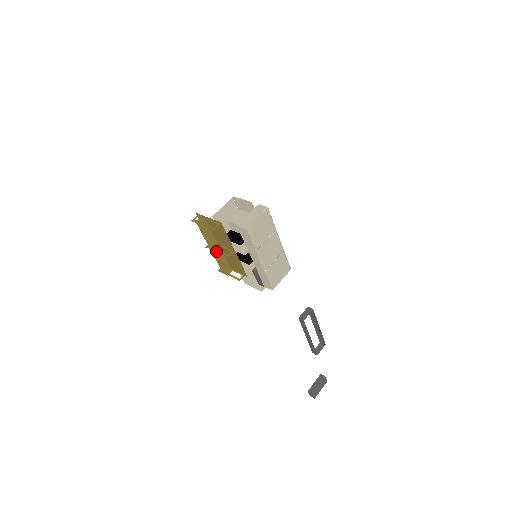
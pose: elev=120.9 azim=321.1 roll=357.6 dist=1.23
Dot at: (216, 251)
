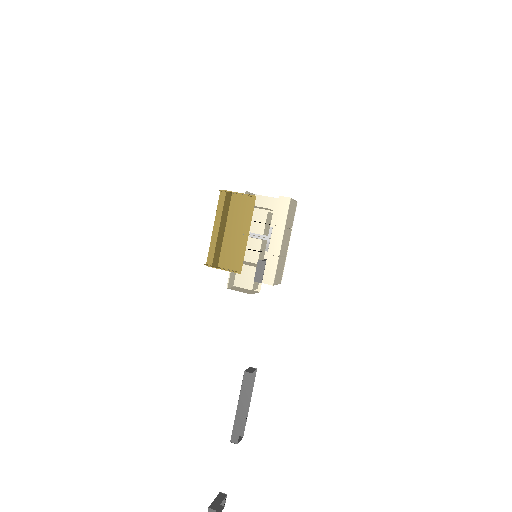
Dot at: occluded
